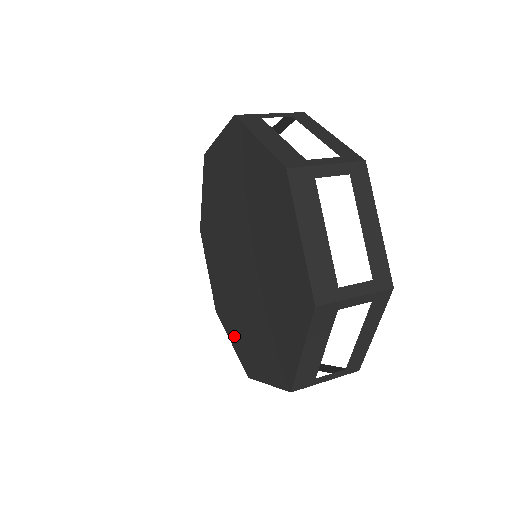
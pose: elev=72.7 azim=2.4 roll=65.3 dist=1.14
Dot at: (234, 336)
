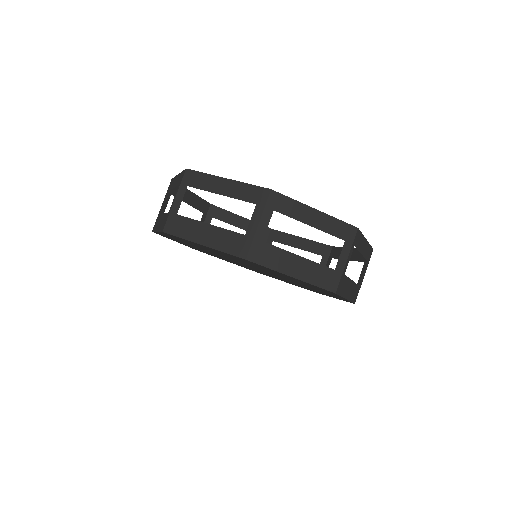
Dot at: occluded
